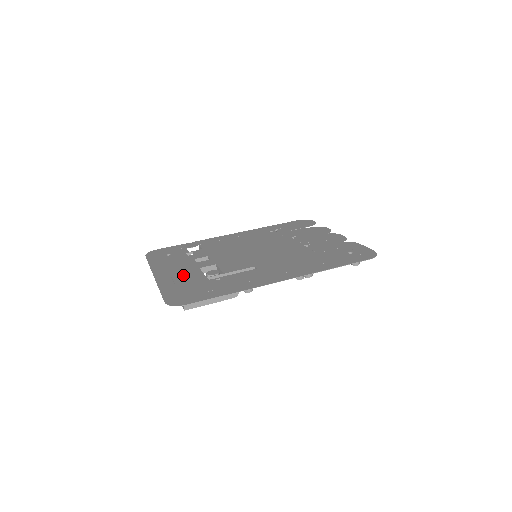
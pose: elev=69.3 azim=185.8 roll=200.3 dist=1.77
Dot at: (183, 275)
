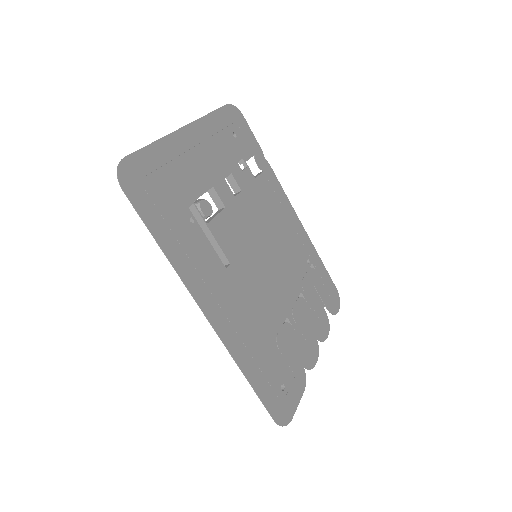
Dot at: (193, 167)
